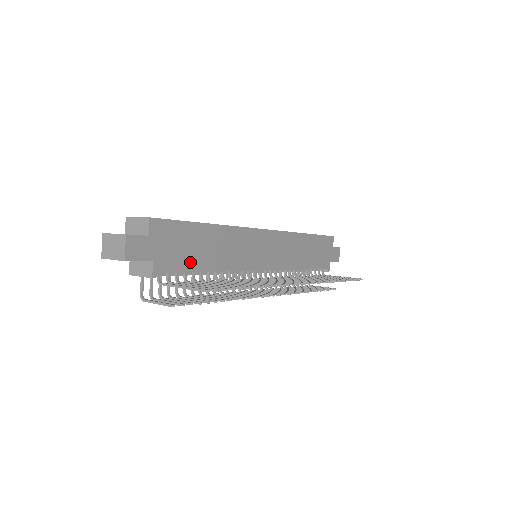
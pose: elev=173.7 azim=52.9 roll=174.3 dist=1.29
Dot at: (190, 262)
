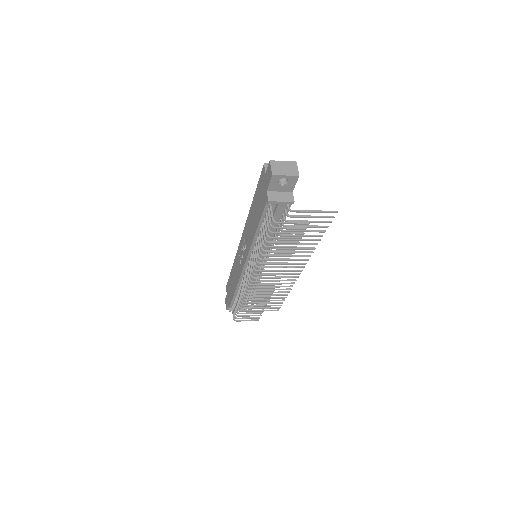
Dot at: occluded
